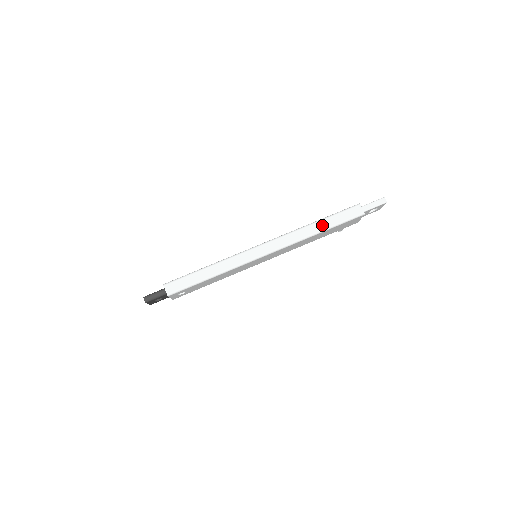
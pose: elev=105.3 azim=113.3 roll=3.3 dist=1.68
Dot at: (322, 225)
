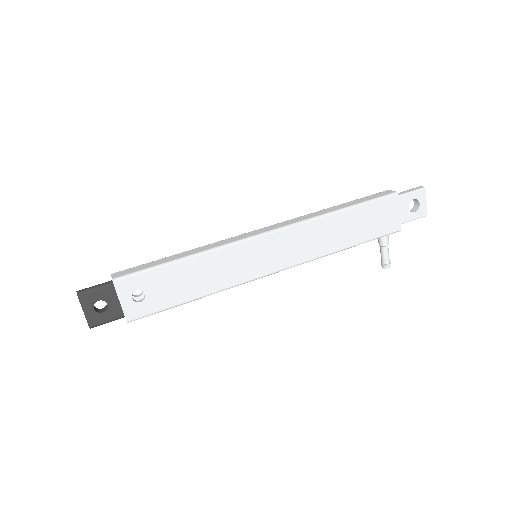
Dot at: (341, 206)
